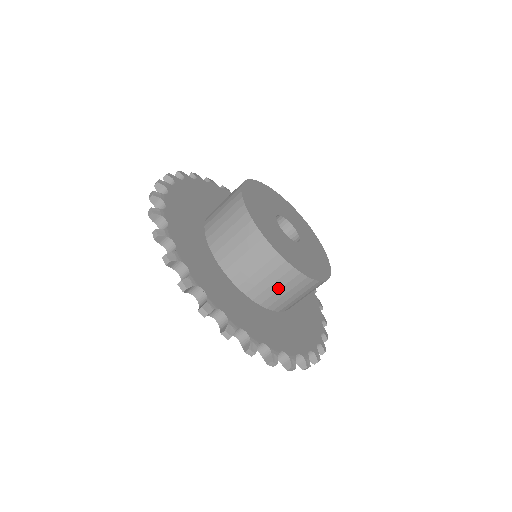
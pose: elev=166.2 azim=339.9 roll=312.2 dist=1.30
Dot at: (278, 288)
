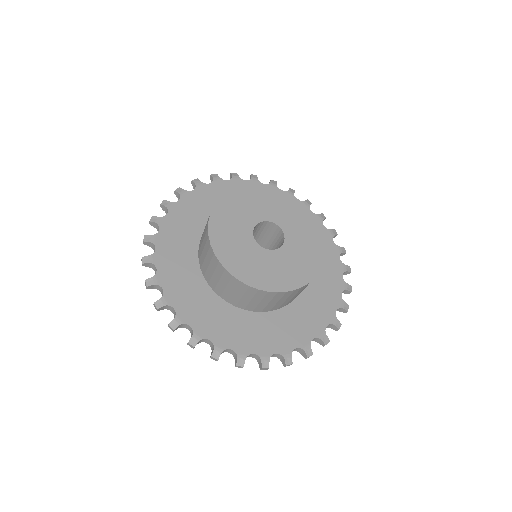
Dot at: occluded
